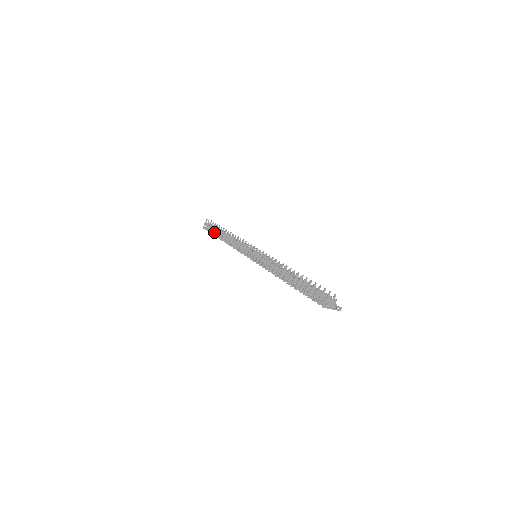
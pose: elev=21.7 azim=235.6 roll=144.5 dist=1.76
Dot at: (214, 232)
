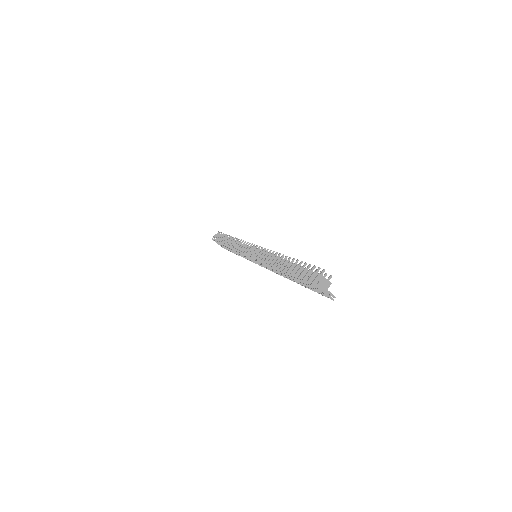
Dot at: occluded
